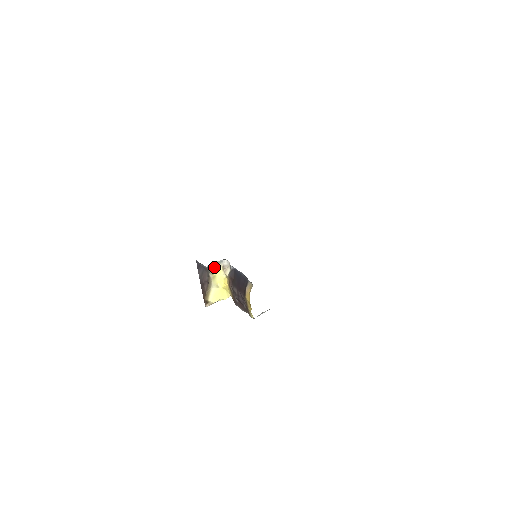
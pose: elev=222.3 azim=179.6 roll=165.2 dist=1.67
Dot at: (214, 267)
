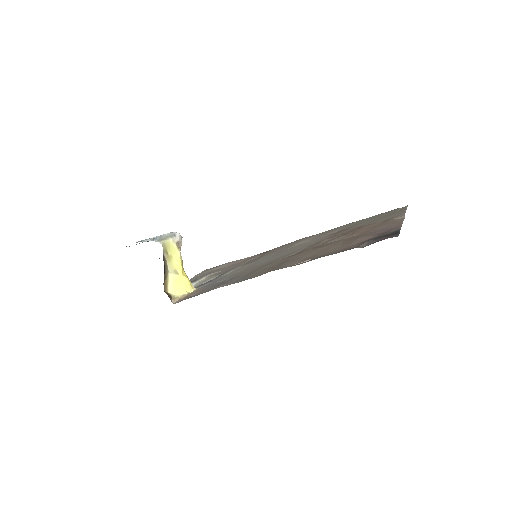
Dot at: (166, 242)
